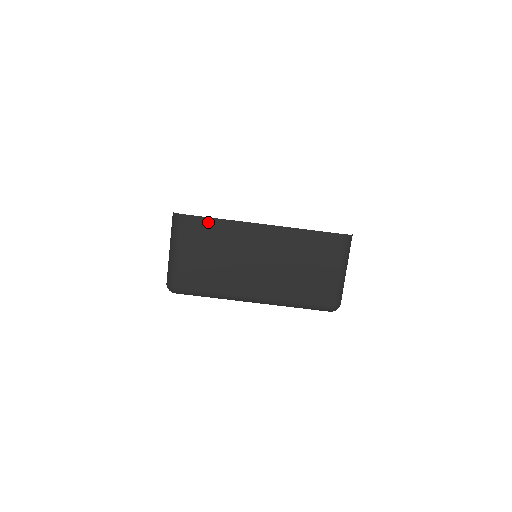
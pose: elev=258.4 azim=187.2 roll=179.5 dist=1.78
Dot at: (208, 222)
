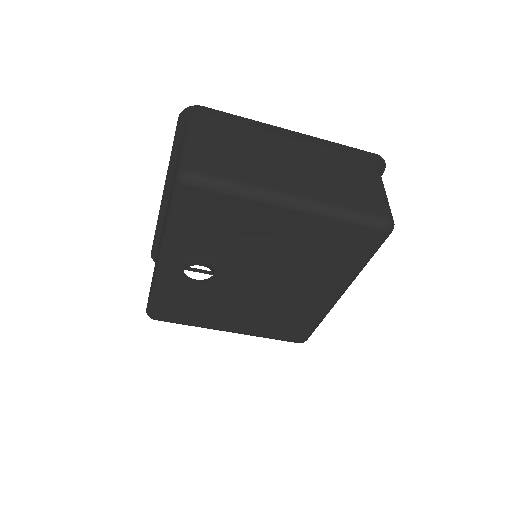
Dot at: (231, 124)
